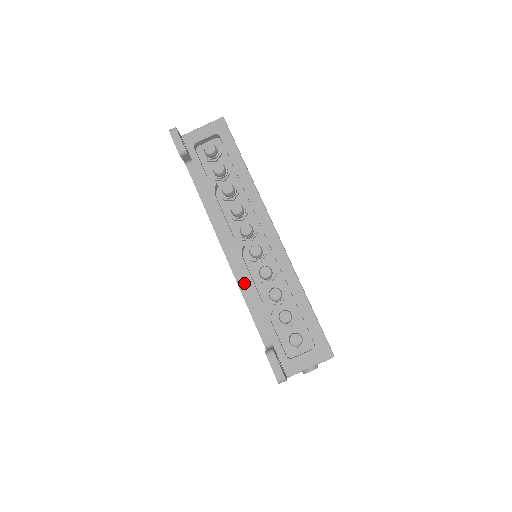
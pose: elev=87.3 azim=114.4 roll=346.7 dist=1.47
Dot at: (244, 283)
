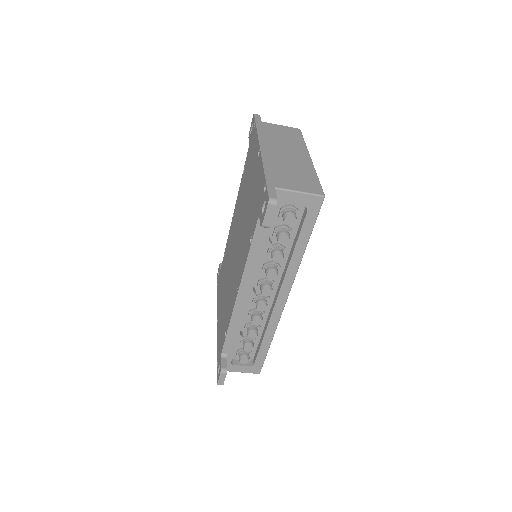
Dot at: (237, 317)
